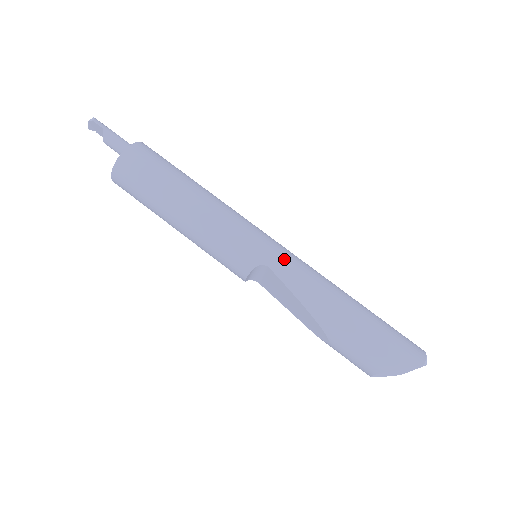
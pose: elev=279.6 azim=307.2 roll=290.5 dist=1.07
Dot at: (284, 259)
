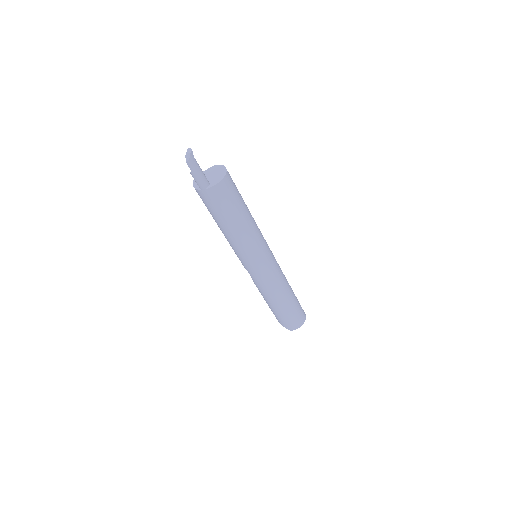
Dot at: (259, 278)
